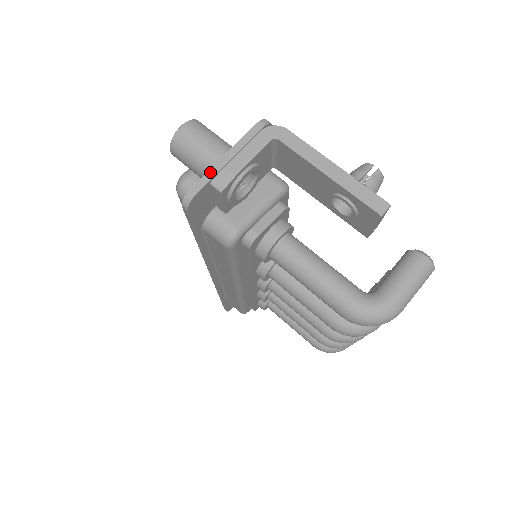
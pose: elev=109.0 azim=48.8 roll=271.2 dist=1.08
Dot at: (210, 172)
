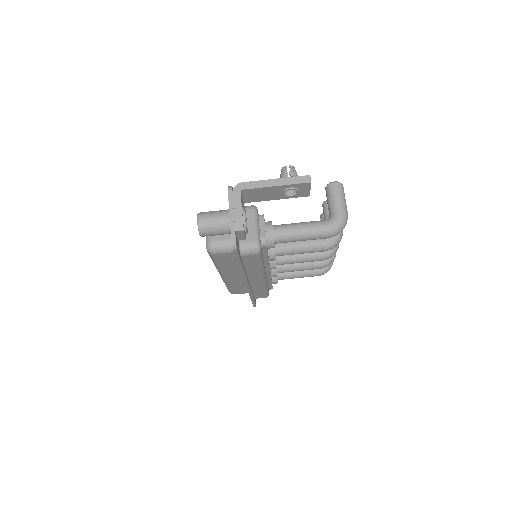
Dot at: (231, 227)
